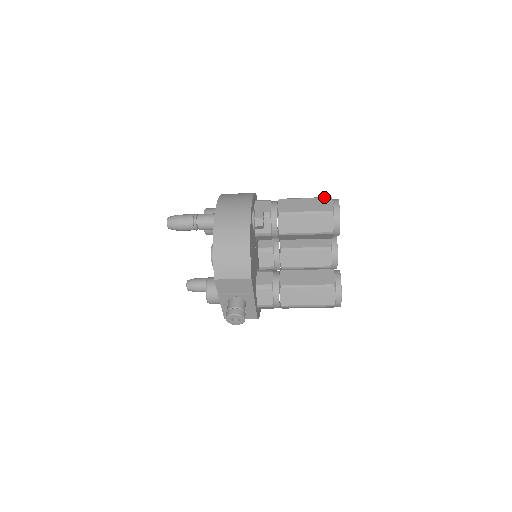
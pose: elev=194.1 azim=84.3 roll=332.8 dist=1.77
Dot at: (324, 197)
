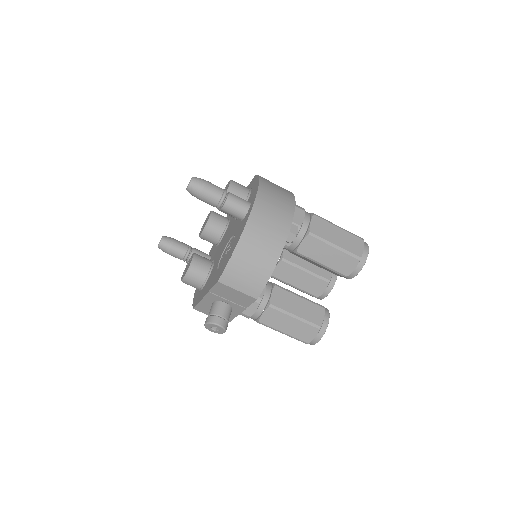
Dot at: (357, 236)
